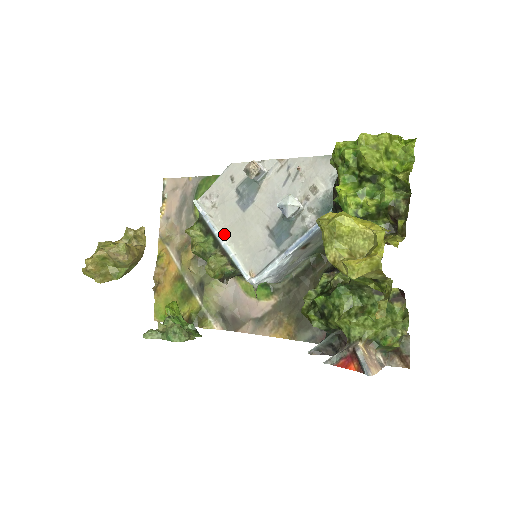
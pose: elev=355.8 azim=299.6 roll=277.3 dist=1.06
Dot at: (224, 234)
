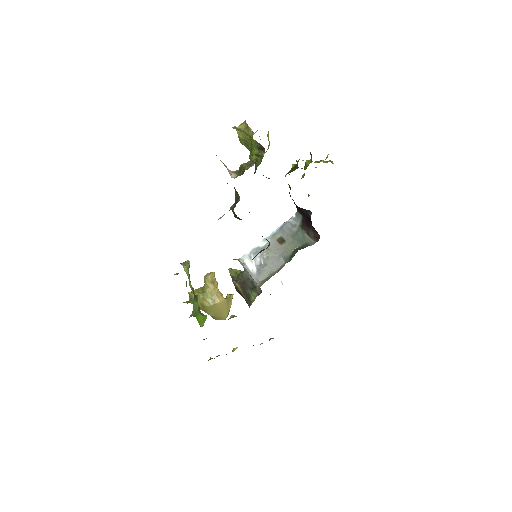
Dot at: occluded
